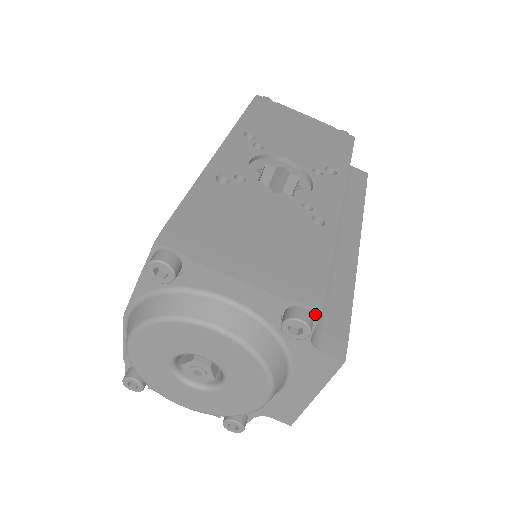
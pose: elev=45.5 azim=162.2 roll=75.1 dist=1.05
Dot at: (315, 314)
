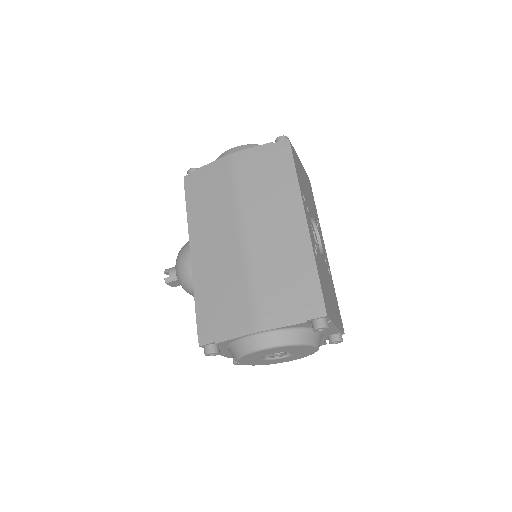
Dot at: occluded
